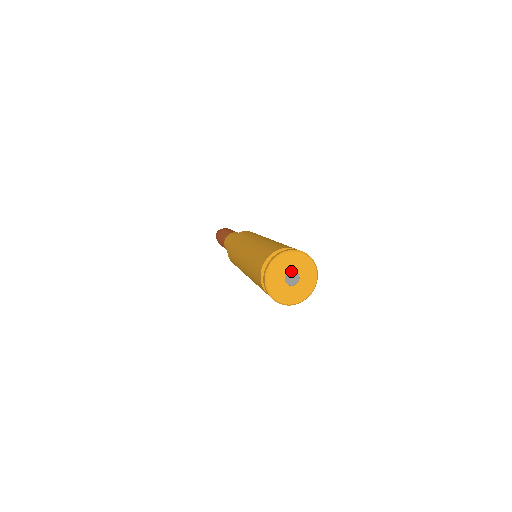
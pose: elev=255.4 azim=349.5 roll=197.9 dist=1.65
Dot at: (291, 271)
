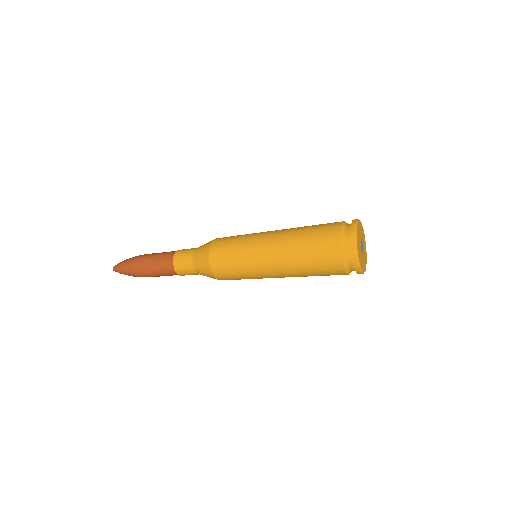
Dot at: (360, 241)
